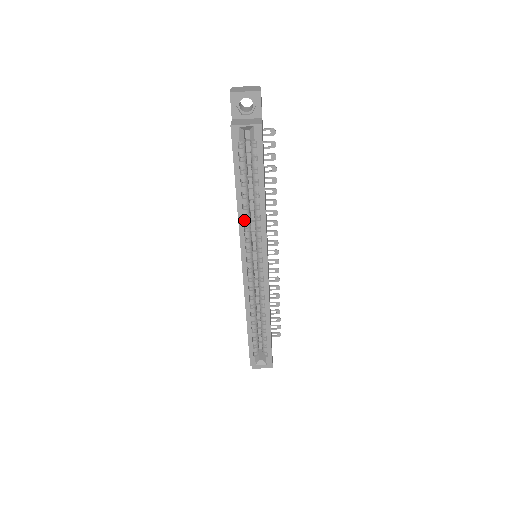
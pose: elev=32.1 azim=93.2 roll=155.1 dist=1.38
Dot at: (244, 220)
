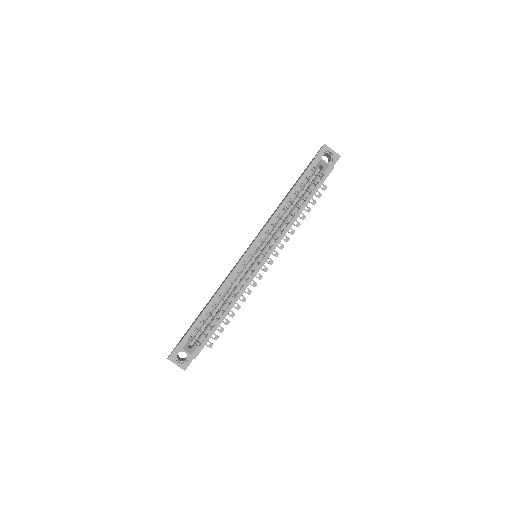
Dot at: (276, 218)
